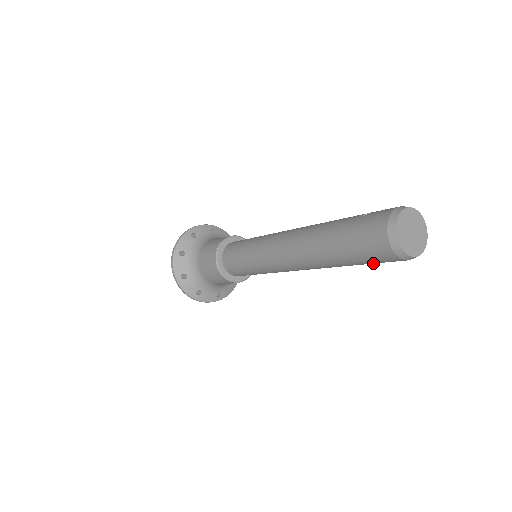
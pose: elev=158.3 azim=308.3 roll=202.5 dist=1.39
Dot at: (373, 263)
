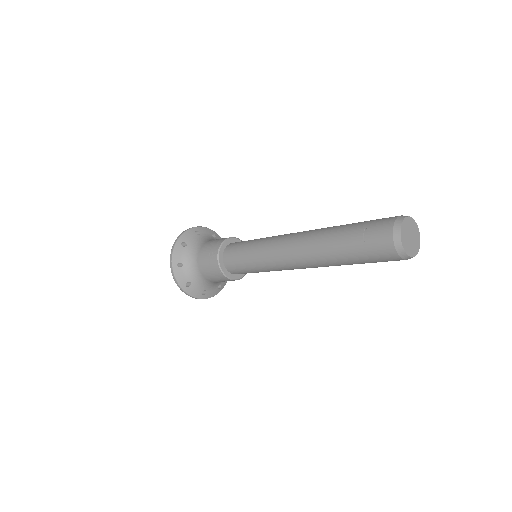
Dot at: occluded
